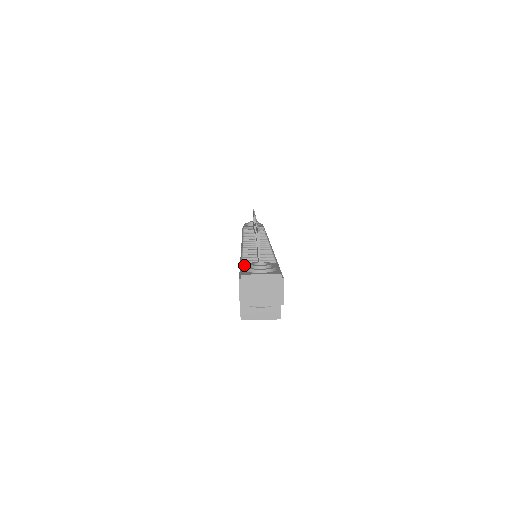
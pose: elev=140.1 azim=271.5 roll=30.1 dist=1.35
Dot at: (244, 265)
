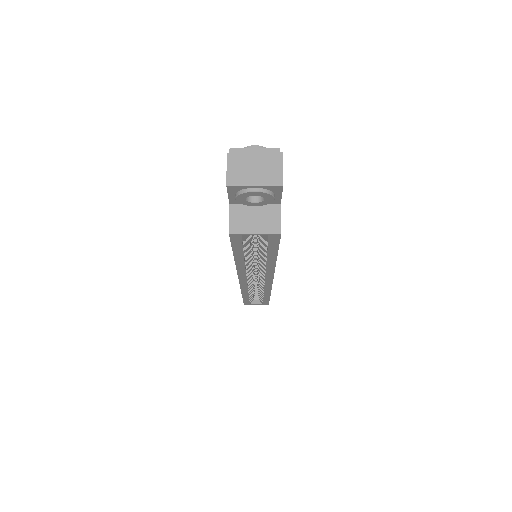
Dot at: occluded
